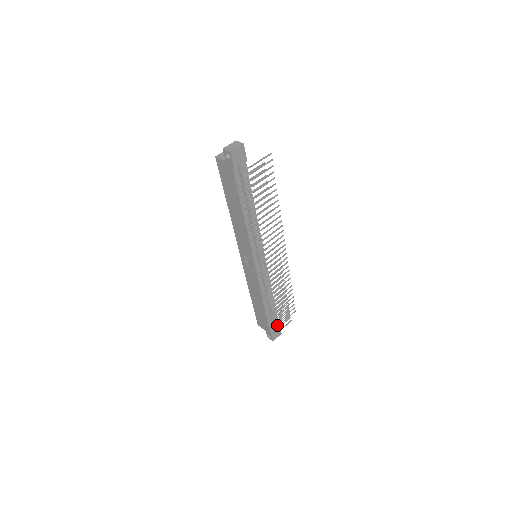
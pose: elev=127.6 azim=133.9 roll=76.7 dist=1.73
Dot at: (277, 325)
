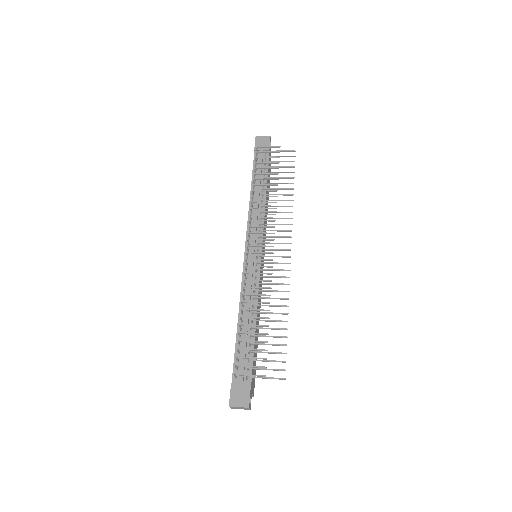
Dot at: (248, 383)
